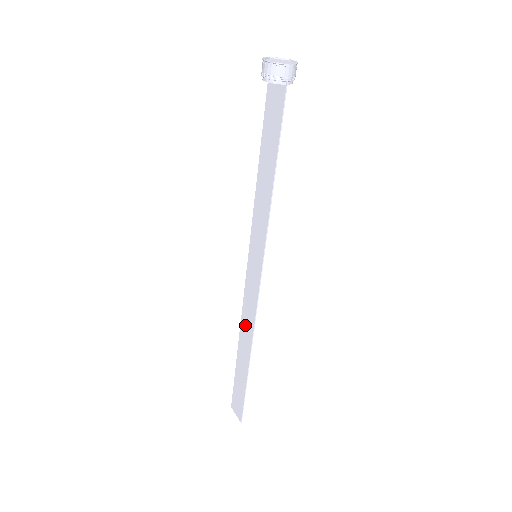
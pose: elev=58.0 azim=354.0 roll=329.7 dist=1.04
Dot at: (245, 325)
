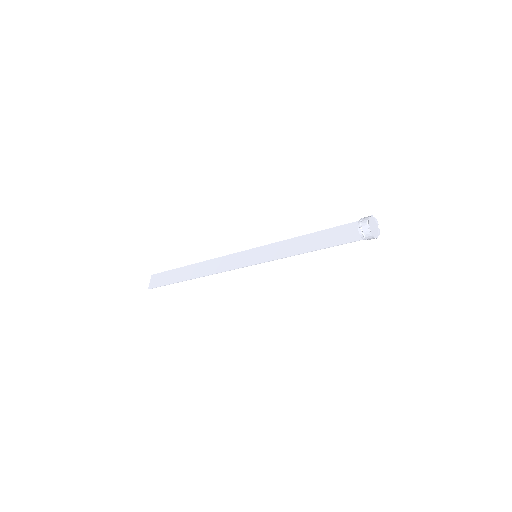
Dot at: (210, 265)
